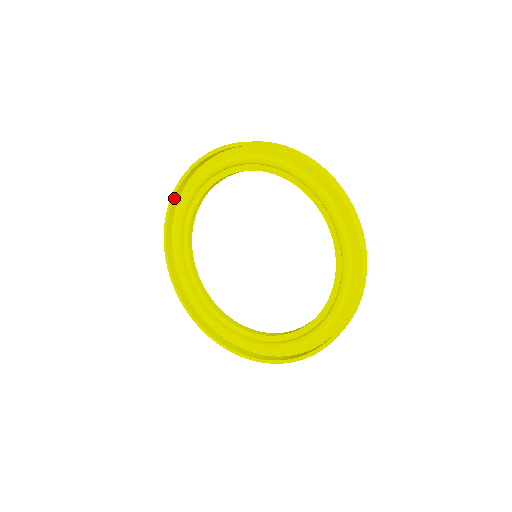
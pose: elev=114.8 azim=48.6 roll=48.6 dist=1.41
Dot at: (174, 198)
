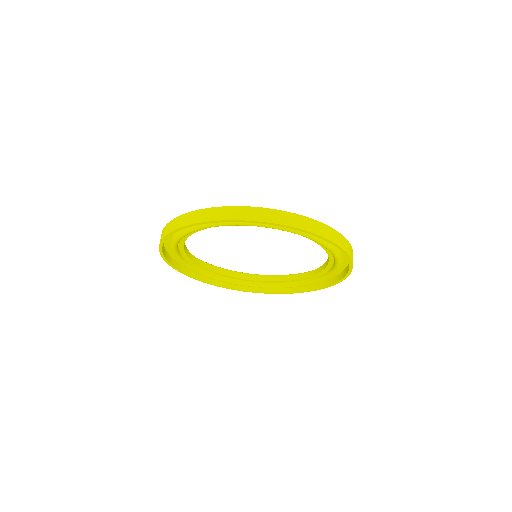
Dot at: (162, 251)
